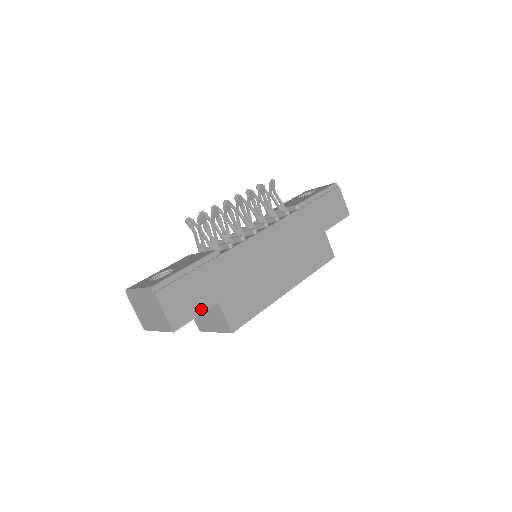
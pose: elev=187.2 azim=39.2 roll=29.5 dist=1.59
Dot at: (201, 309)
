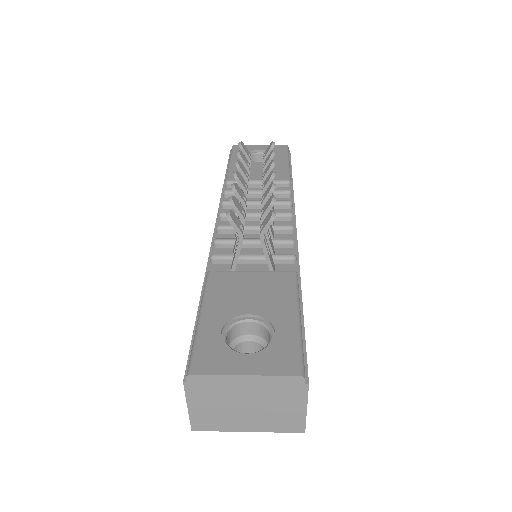
Dot at: occluded
